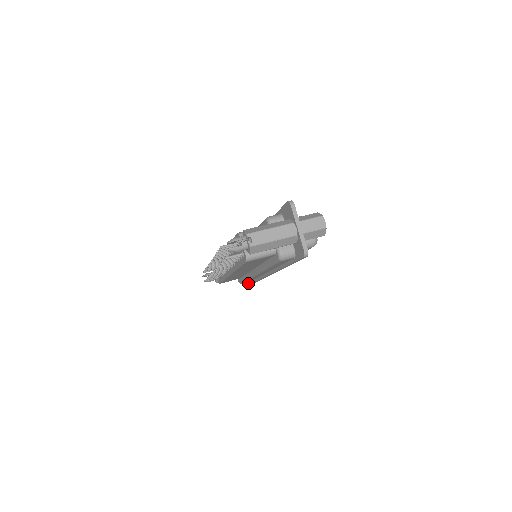
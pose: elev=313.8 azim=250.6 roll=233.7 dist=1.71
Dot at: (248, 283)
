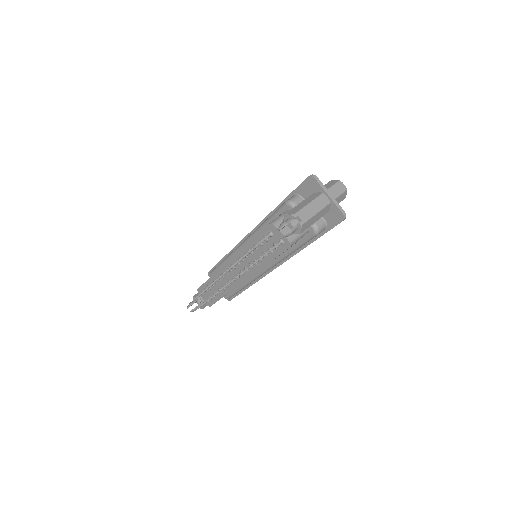
Dot at: (231, 297)
